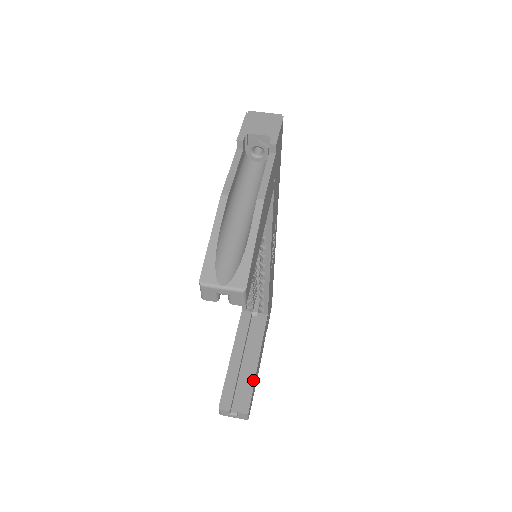
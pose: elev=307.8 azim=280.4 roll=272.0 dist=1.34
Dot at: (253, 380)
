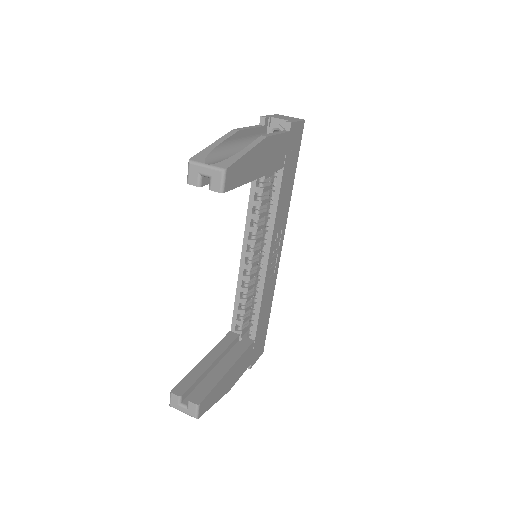
Dot at: (217, 381)
